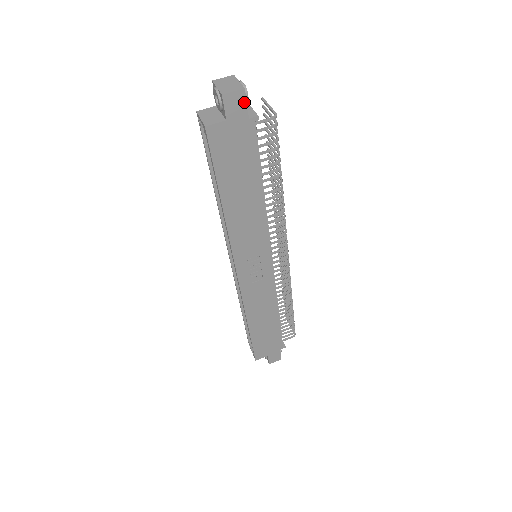
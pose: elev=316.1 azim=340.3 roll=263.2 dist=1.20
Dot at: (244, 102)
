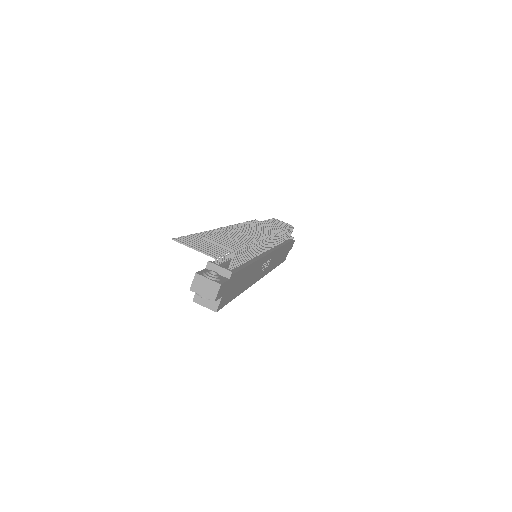
Dot at: (224, 284)
